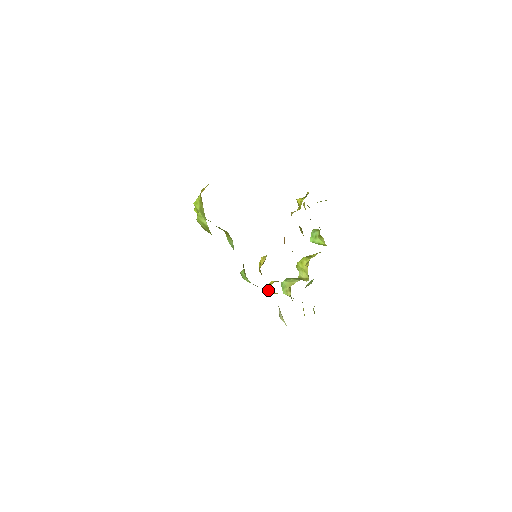
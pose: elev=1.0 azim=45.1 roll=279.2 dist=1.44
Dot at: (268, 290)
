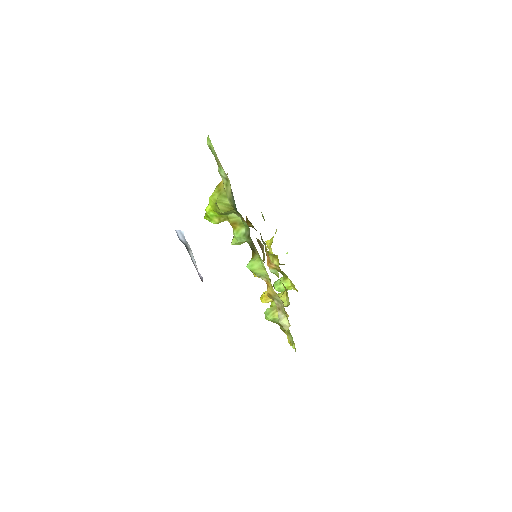
Dot at: (266, 294)
